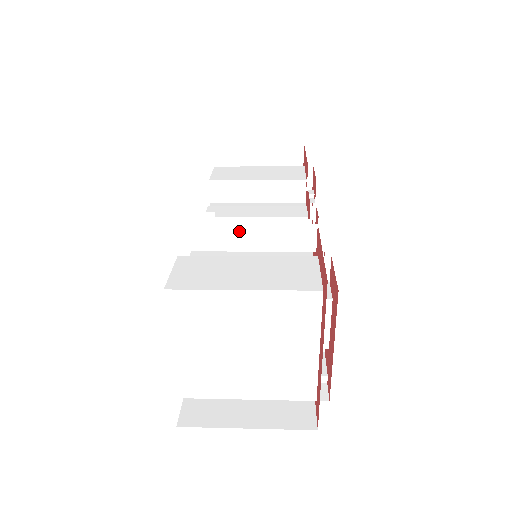
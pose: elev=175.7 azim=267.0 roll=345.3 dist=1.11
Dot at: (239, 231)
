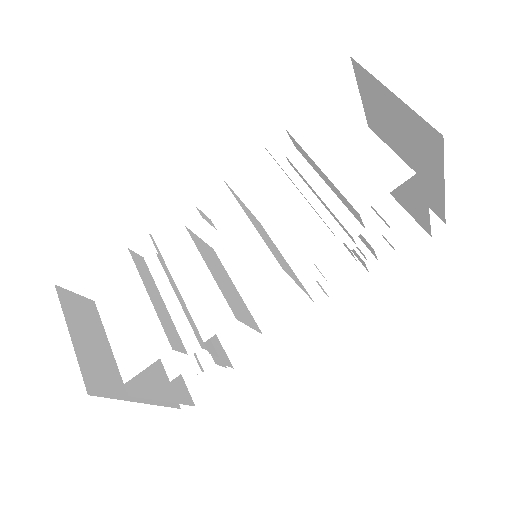
Dot at: occluded
